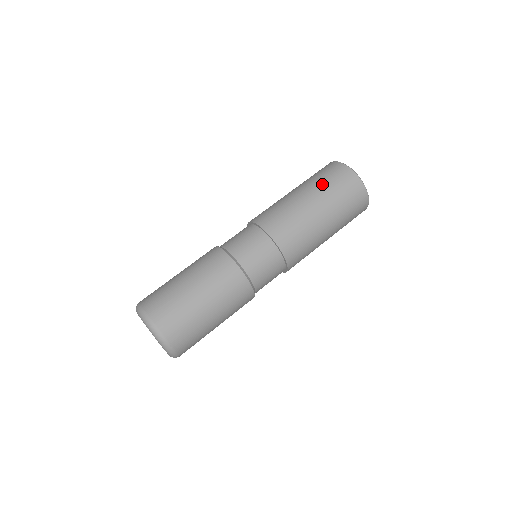
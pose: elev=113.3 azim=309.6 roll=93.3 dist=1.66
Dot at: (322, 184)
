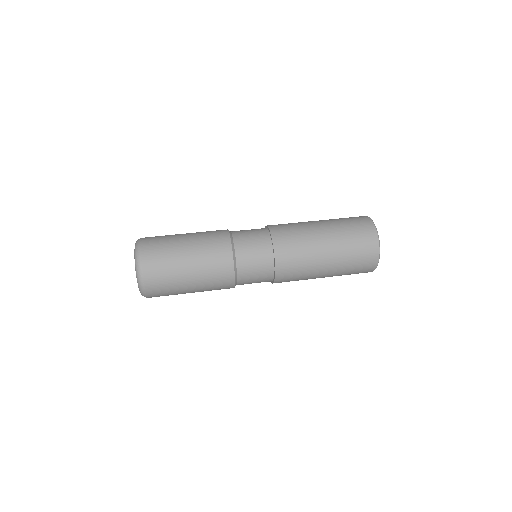
Dot at: (340, 222)
